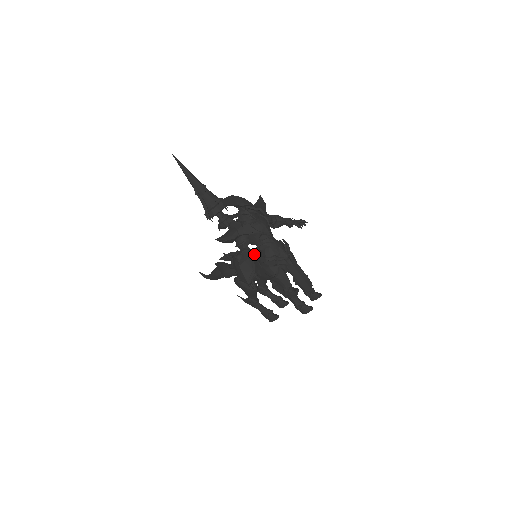
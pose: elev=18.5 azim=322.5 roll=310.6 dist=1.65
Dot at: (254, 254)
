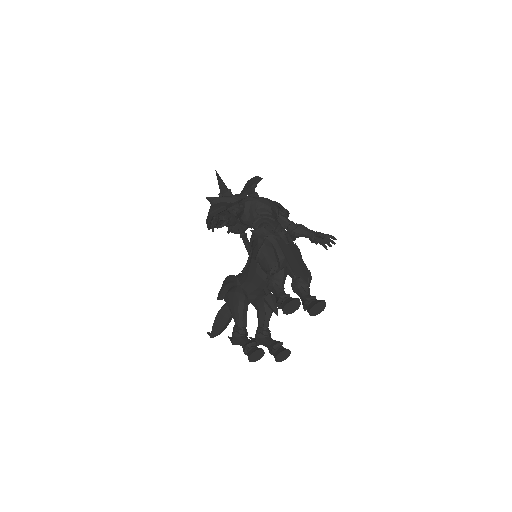
Dot at: (235, 200)
